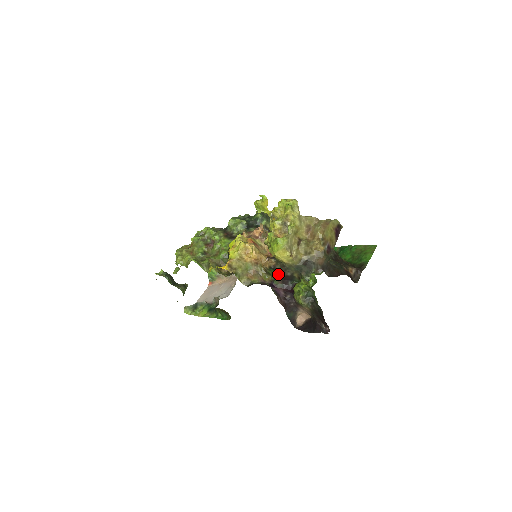
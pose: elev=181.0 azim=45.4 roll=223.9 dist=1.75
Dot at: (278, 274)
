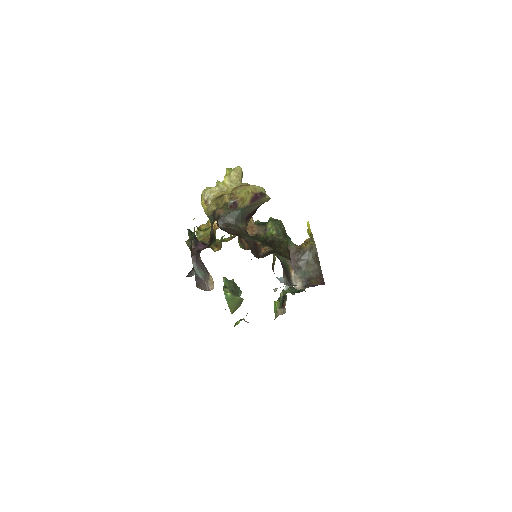
Dot at: (210, 233)
